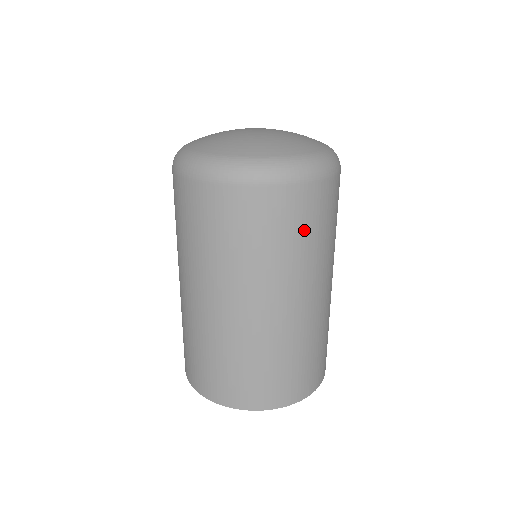
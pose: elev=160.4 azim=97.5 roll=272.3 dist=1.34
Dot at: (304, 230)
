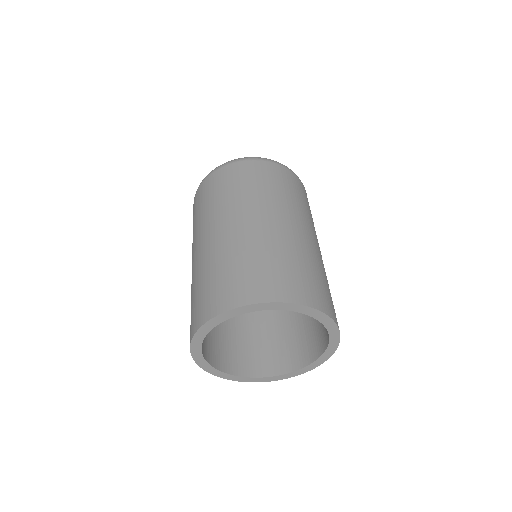
Dot at: occluded
